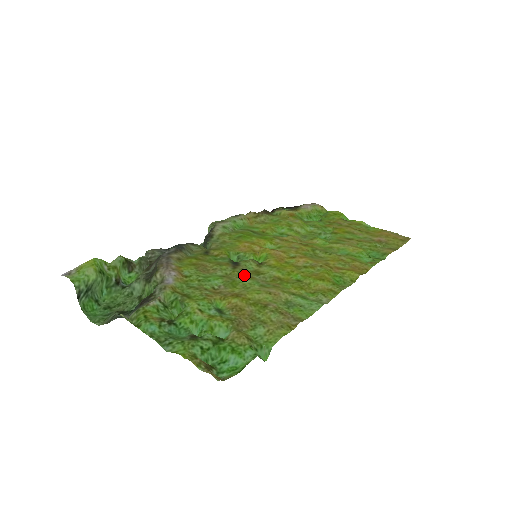
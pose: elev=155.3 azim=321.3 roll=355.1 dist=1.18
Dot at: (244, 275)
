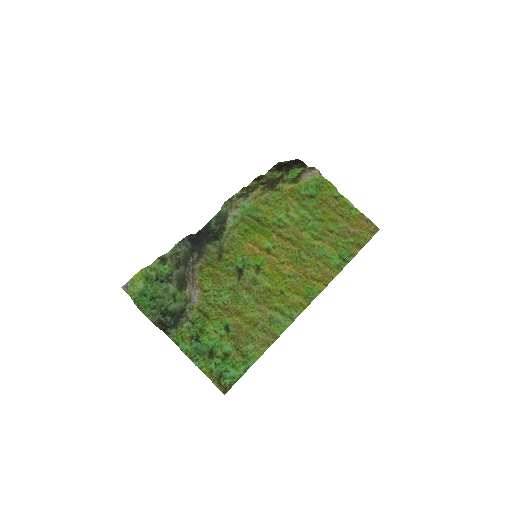
Dot at: (245, 288)
